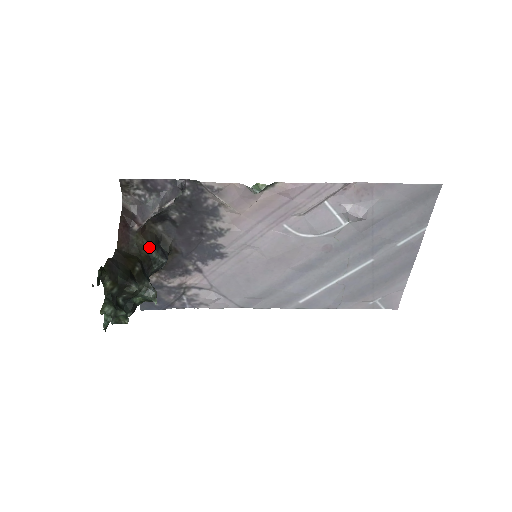
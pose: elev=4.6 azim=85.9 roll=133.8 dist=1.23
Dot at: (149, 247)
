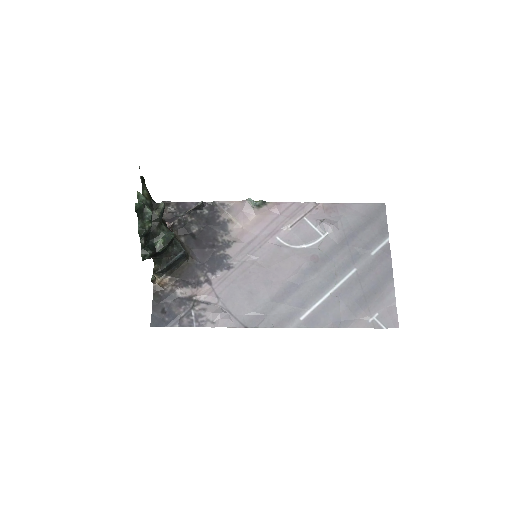
Dot at: occluded
